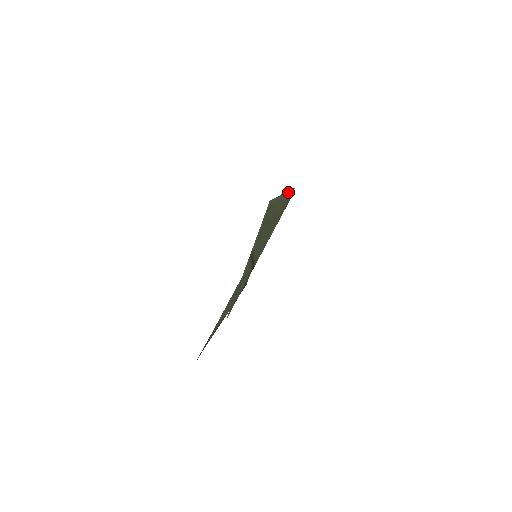
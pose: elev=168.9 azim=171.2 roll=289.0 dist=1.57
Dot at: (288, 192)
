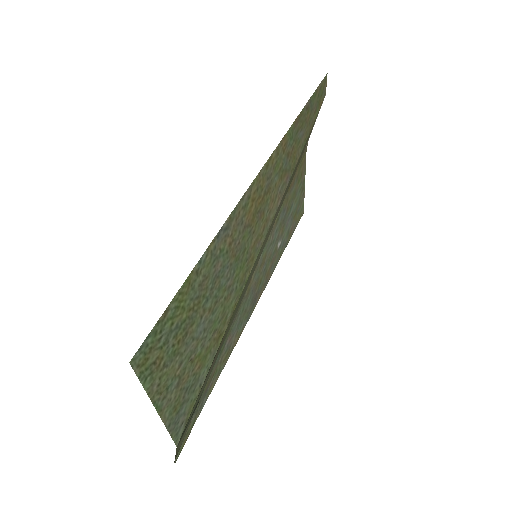
Dot at: (284, 138)
